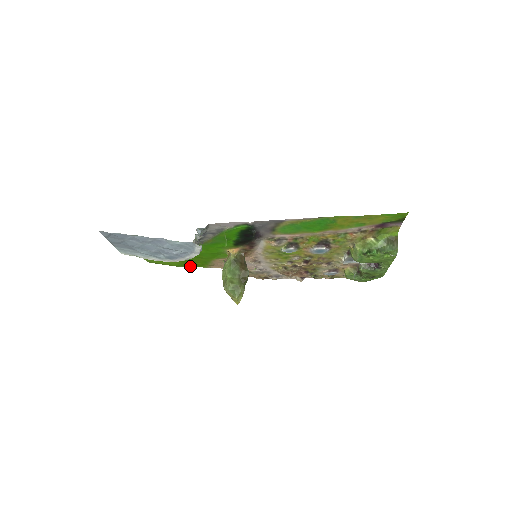
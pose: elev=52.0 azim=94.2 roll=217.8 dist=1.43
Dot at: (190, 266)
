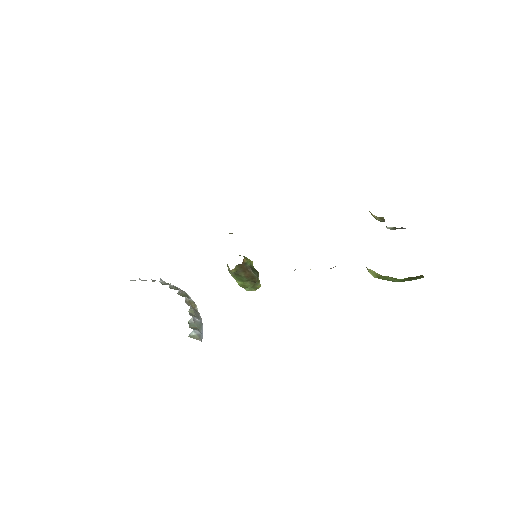
Dot at: occluded
